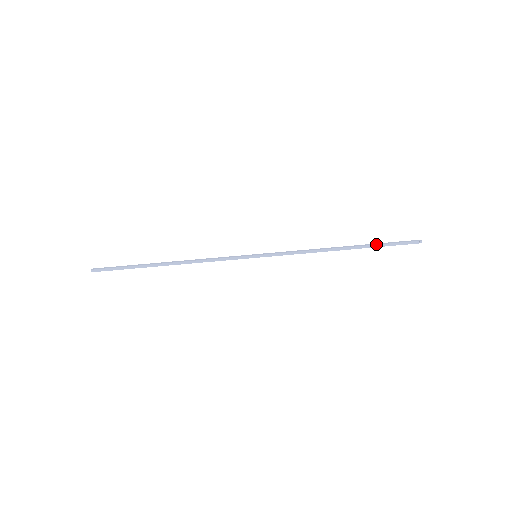
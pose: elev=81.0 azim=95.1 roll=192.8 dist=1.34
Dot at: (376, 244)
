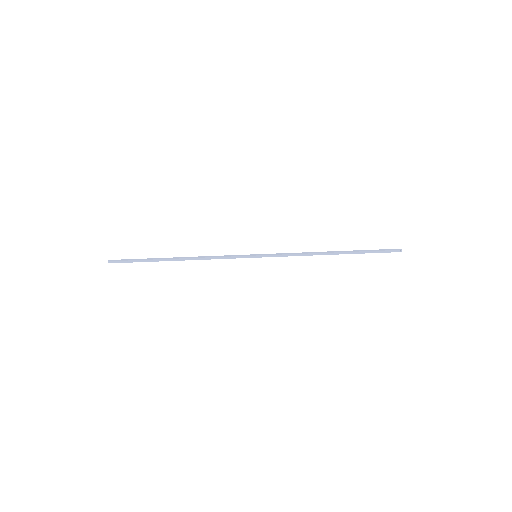
Dot at: (362, 251)
